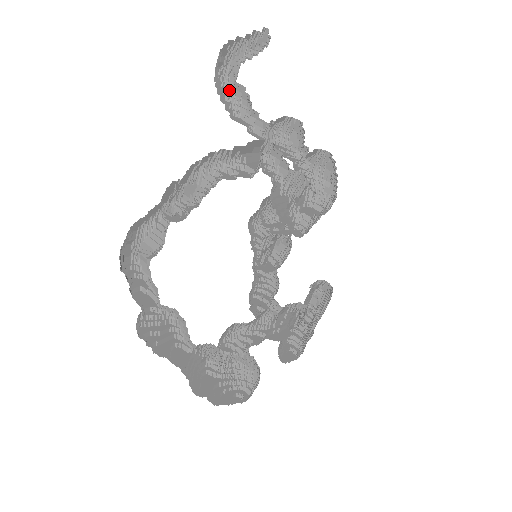
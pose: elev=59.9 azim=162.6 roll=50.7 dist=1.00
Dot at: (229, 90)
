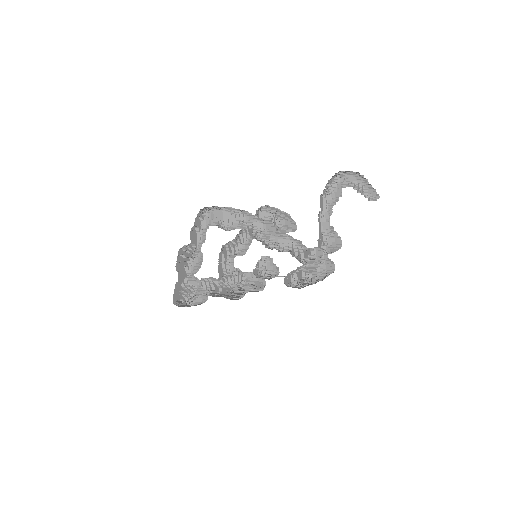
Dot at: (335, 182)
